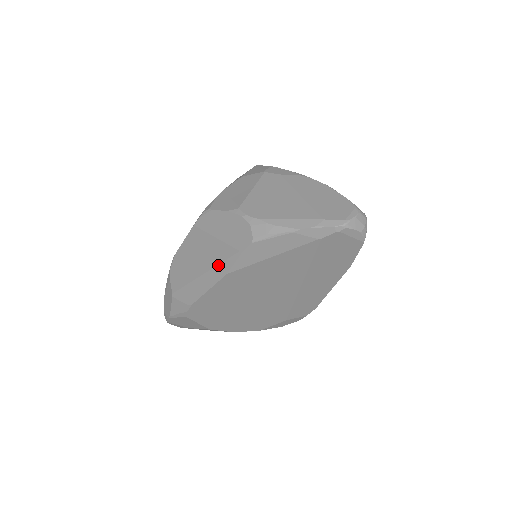
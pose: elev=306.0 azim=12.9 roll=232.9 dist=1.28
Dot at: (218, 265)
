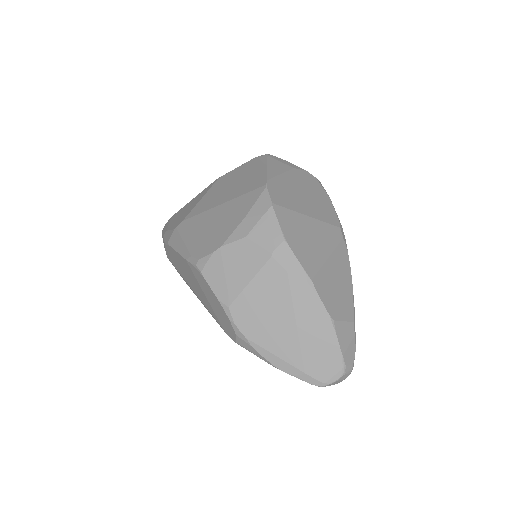
Dot at: (206, 308)
